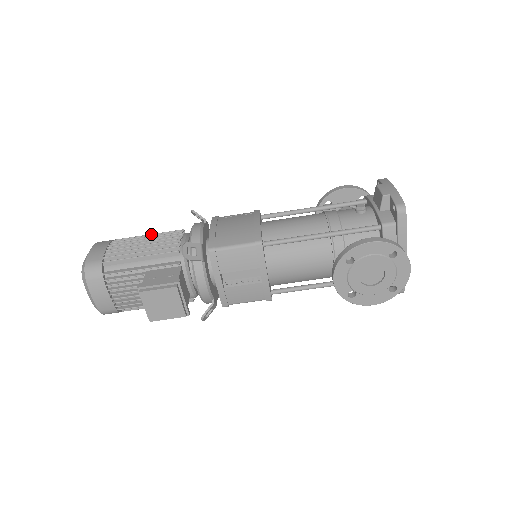
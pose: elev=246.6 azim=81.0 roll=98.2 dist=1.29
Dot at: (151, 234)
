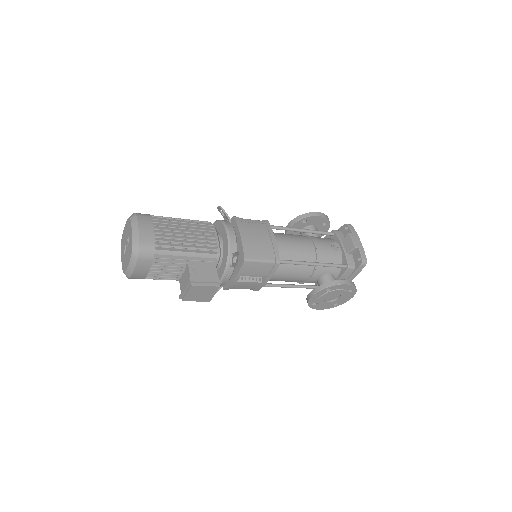
Dot at: (185, 220)
